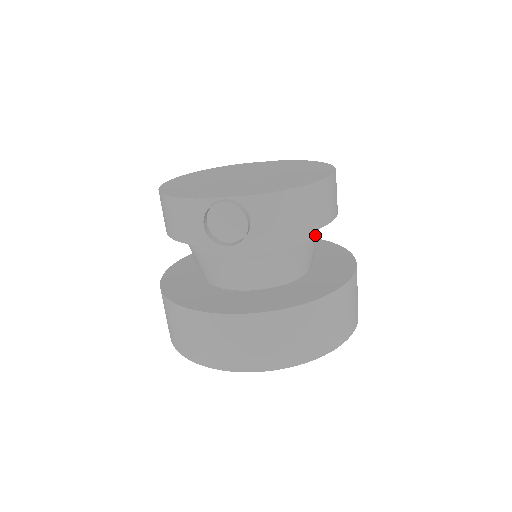
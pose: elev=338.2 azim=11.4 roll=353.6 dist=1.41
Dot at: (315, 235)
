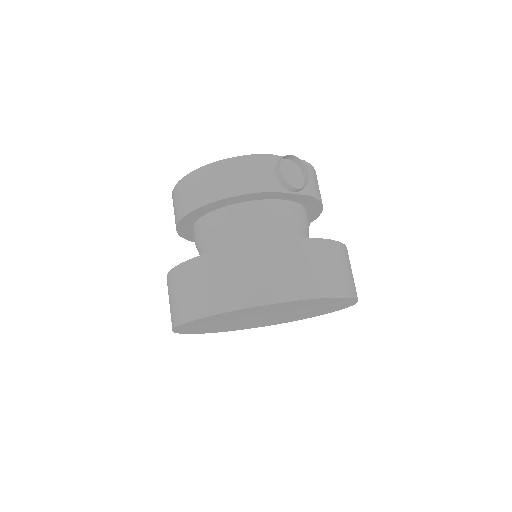
Dot at: occluded
